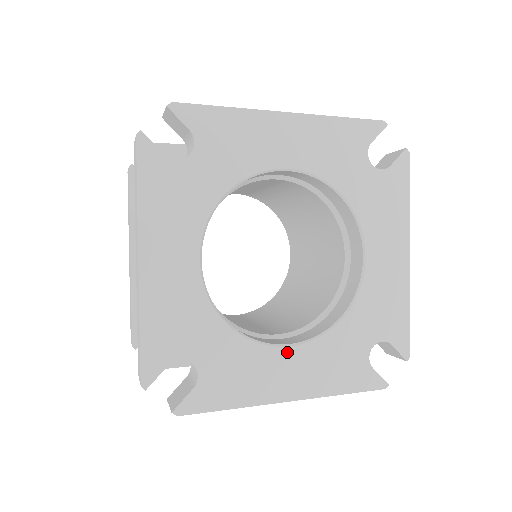
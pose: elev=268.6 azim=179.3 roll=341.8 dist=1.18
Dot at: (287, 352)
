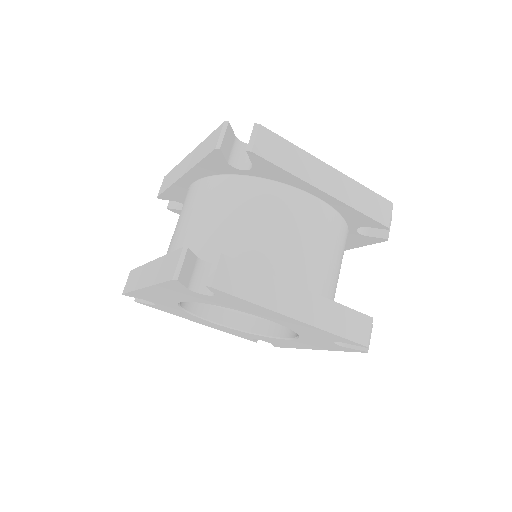
Dot at: (290, 341)
